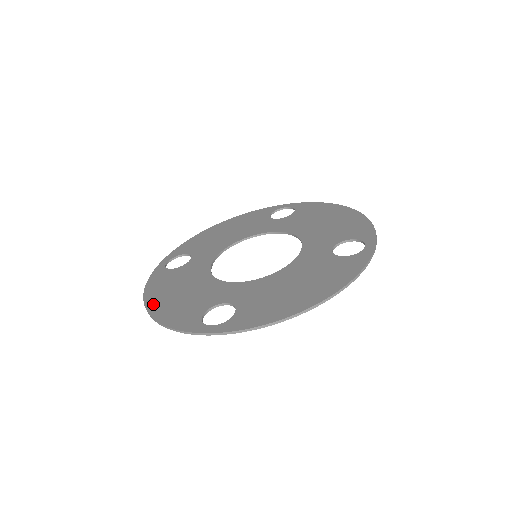
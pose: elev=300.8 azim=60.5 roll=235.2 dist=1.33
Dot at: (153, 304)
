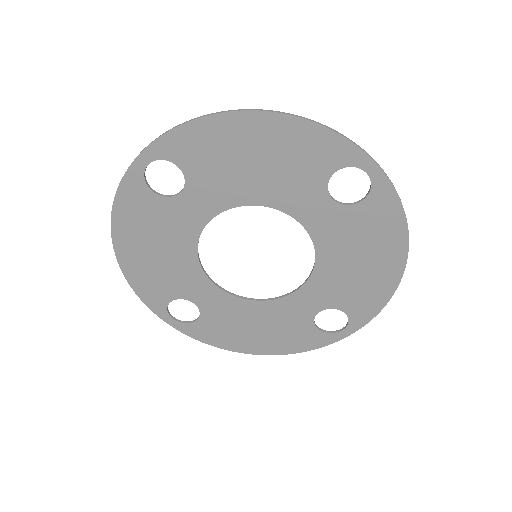
Dot at: (124, 248)
